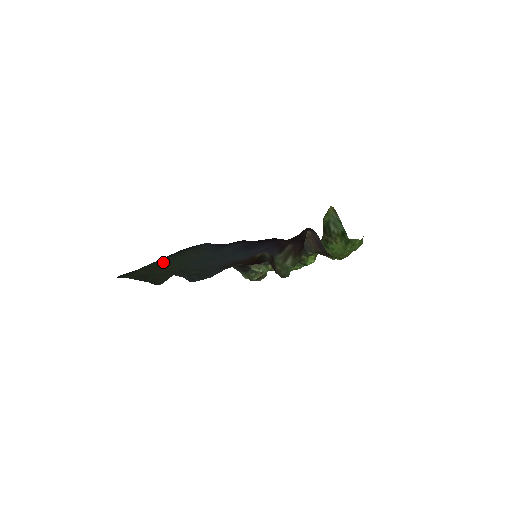
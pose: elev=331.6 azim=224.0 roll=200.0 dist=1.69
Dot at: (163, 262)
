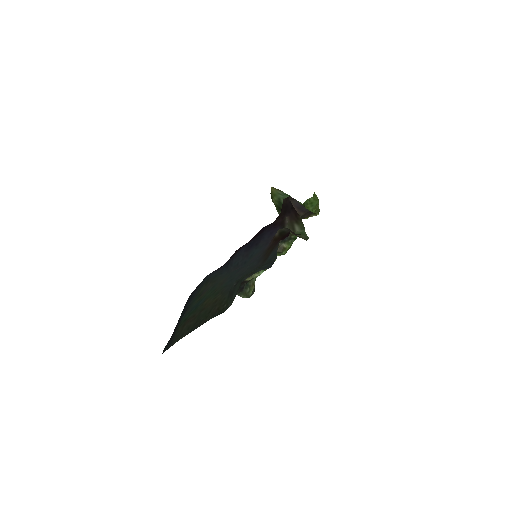
Dot at: (194, 308)
